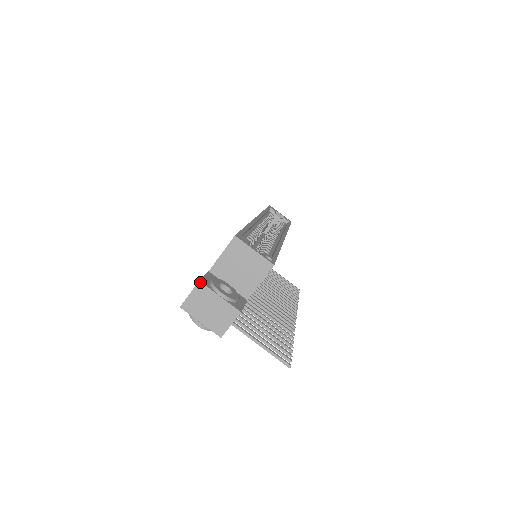
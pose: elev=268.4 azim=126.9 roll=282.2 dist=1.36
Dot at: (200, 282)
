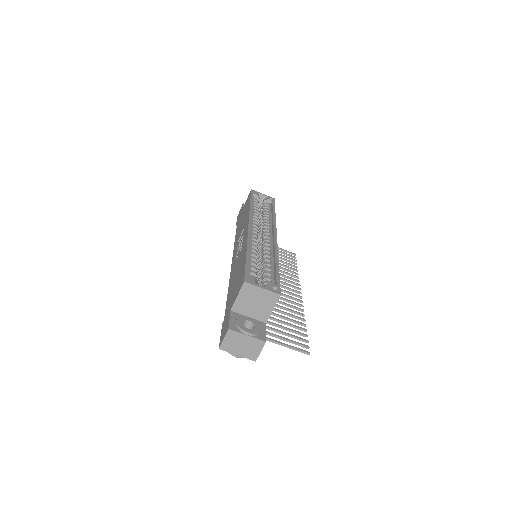
Dot at: (229, 329)
